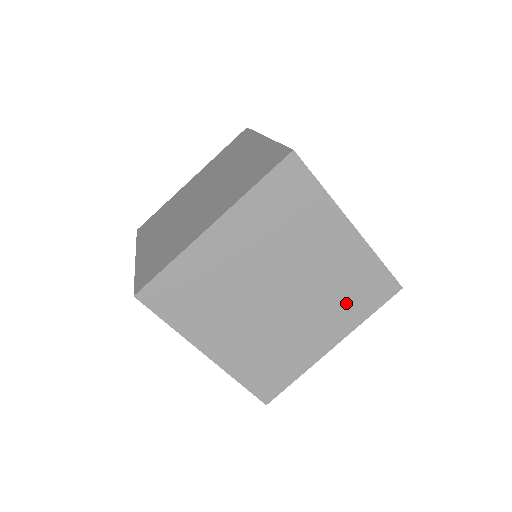
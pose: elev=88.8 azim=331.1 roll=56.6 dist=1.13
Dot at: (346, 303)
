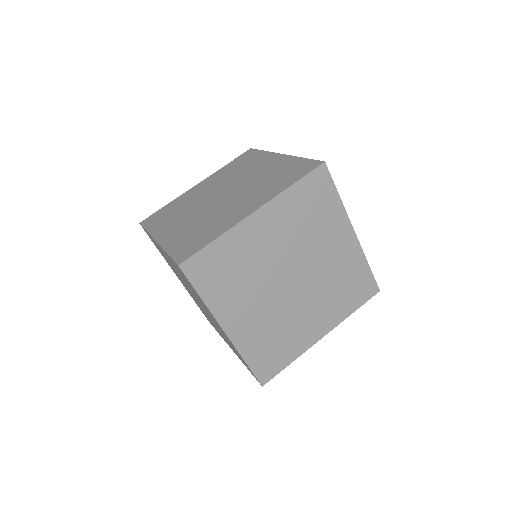
Dot at: (271, 185)
